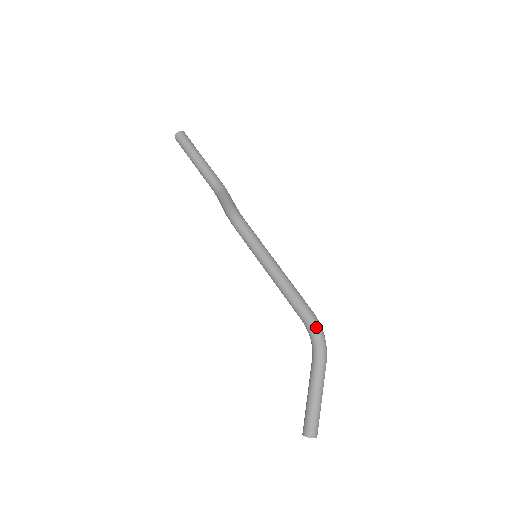
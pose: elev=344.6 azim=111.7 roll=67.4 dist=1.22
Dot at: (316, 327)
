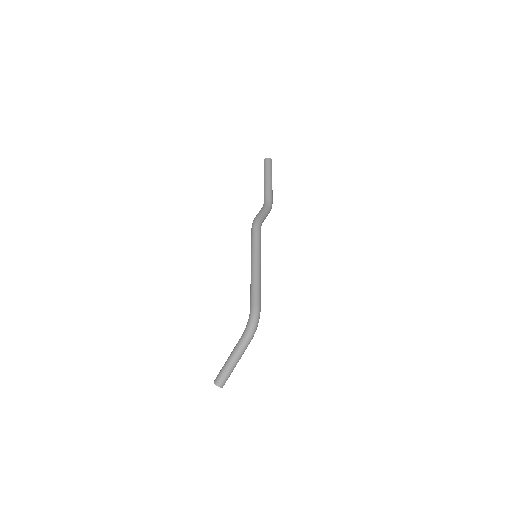
Dot at: (253, 315)
